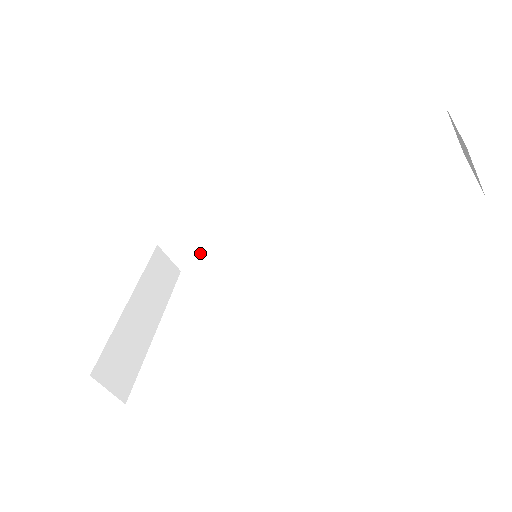
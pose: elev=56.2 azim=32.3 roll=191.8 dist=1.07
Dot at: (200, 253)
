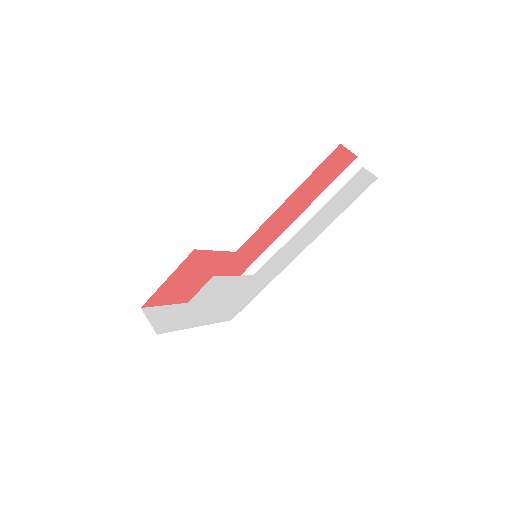
Dot at: occluded
